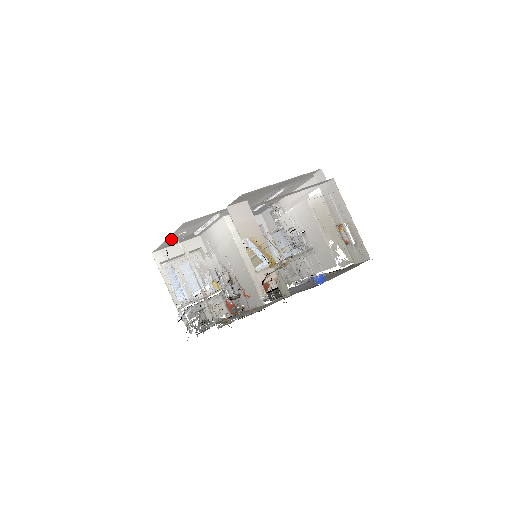
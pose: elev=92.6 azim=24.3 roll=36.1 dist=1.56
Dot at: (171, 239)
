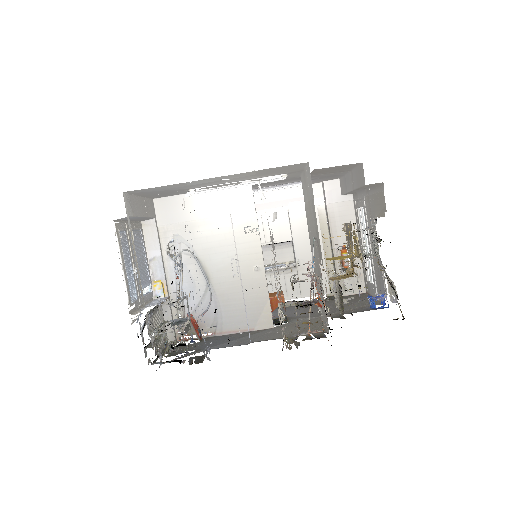
Dot at: (199, 181)
